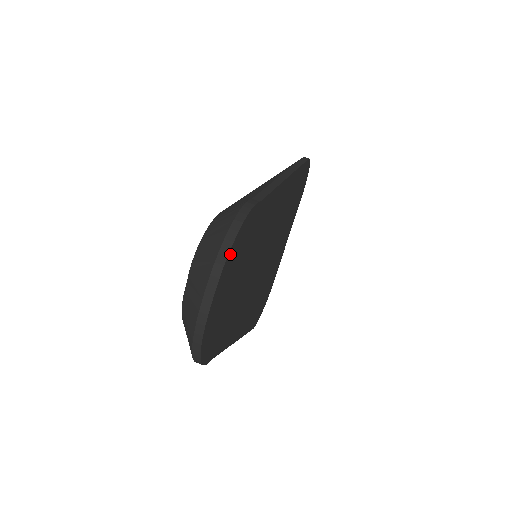
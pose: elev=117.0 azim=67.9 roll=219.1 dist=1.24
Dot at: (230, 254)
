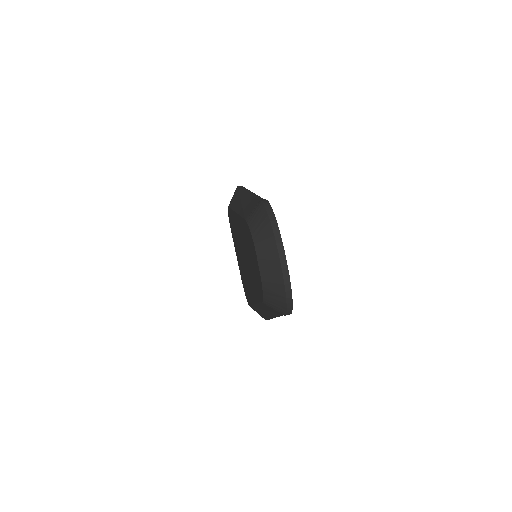
Dot at: (278, 228)
